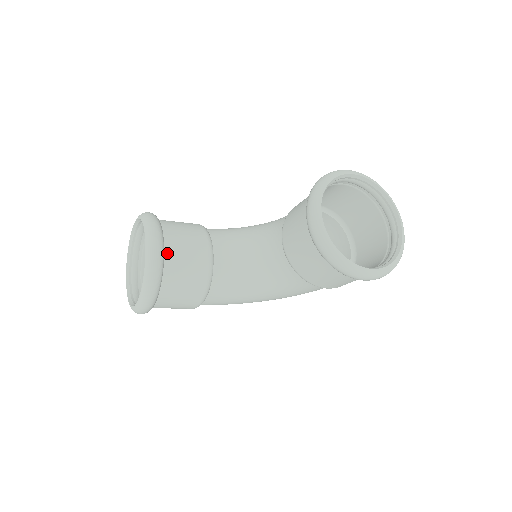
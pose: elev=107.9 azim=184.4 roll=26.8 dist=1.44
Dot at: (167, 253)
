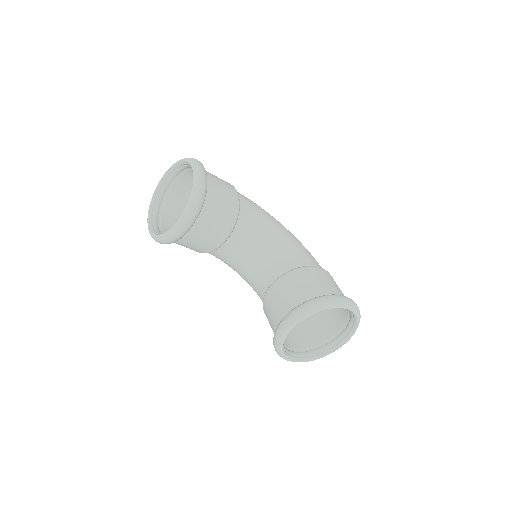
Dot at: (191, 230)
